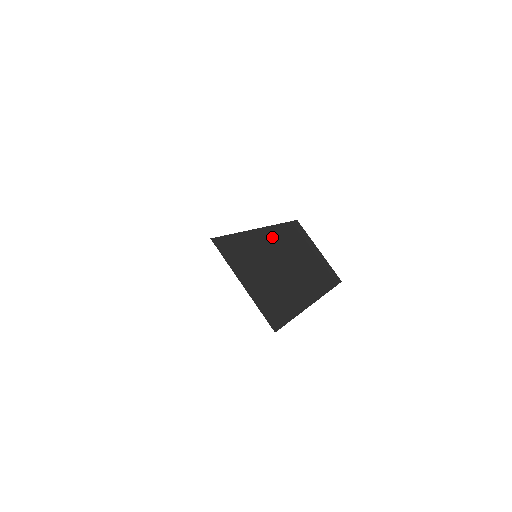
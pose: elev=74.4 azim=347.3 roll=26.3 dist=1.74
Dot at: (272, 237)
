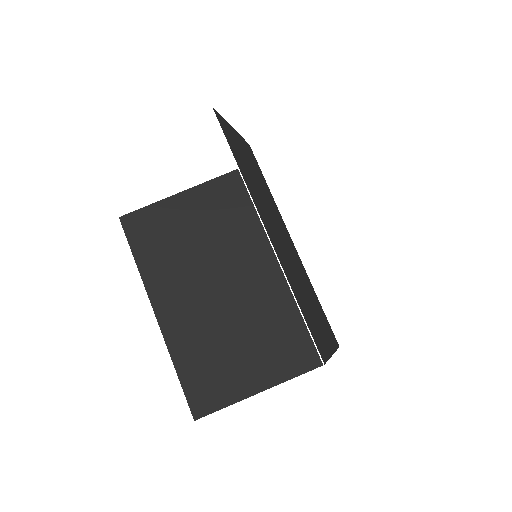
Dot at: (267, 223)
